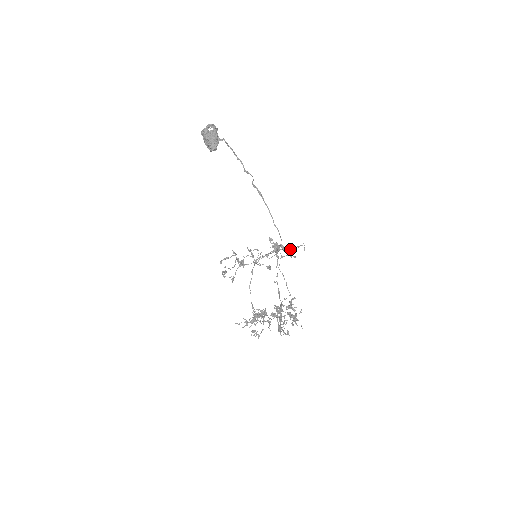
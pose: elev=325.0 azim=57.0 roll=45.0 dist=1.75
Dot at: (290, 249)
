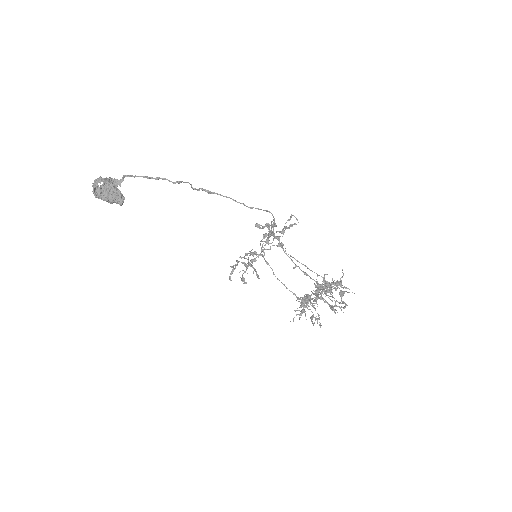
Dot at: (283, 228)
